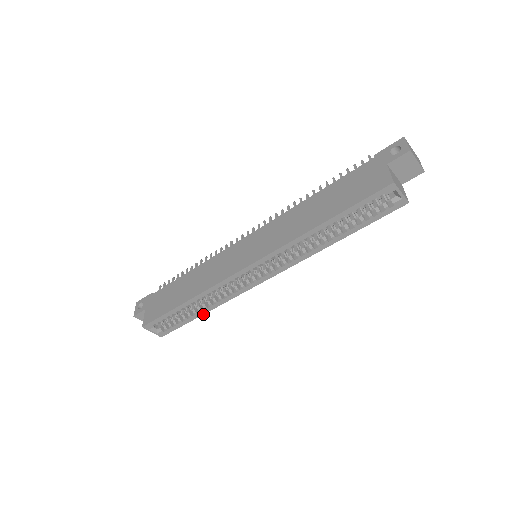
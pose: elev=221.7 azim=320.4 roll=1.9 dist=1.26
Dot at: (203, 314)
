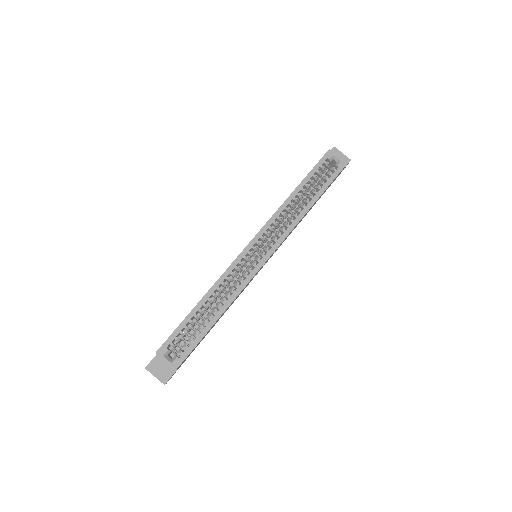
Dot at: occluded
